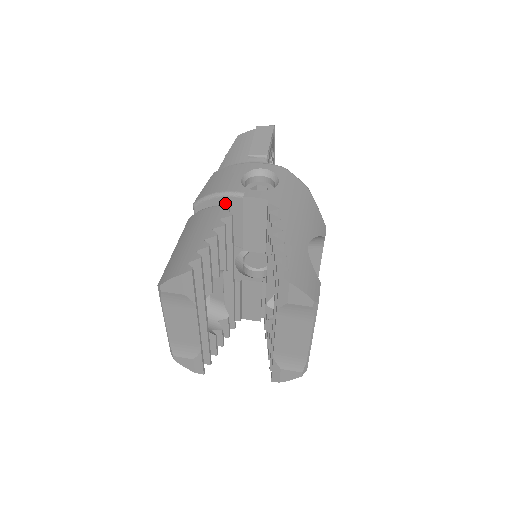
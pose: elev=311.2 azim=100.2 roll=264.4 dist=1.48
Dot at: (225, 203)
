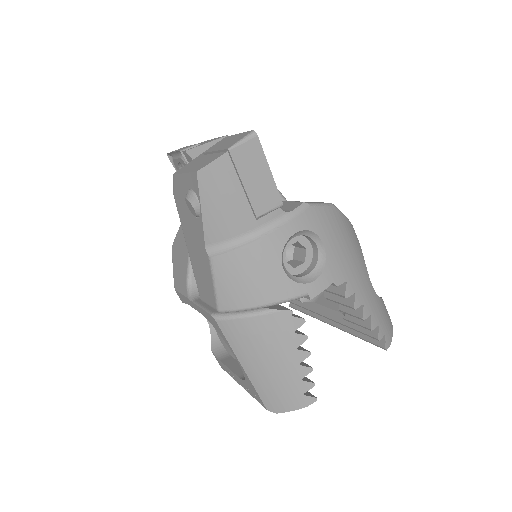
Dot at: occluded
